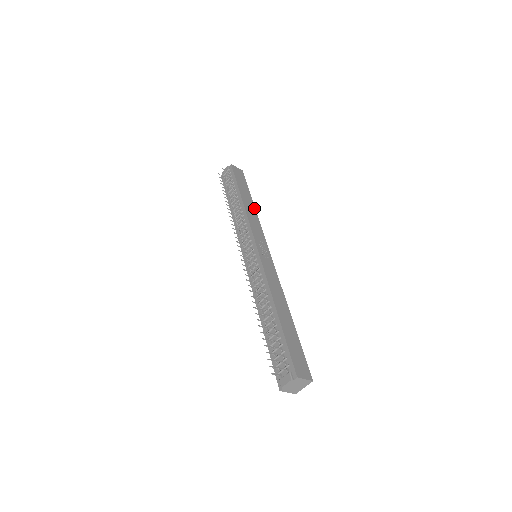
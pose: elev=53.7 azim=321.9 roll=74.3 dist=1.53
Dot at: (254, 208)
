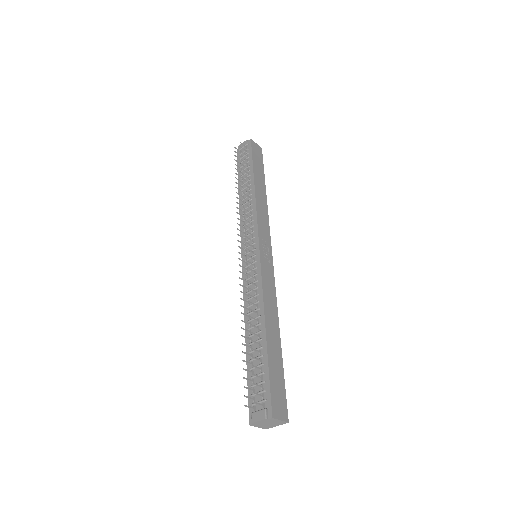
Dot at: (265, 197)
